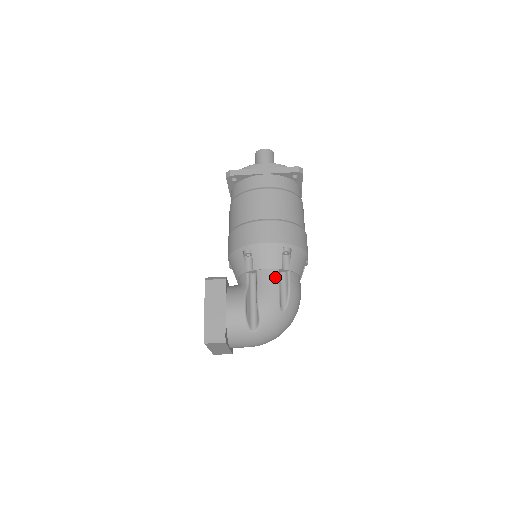
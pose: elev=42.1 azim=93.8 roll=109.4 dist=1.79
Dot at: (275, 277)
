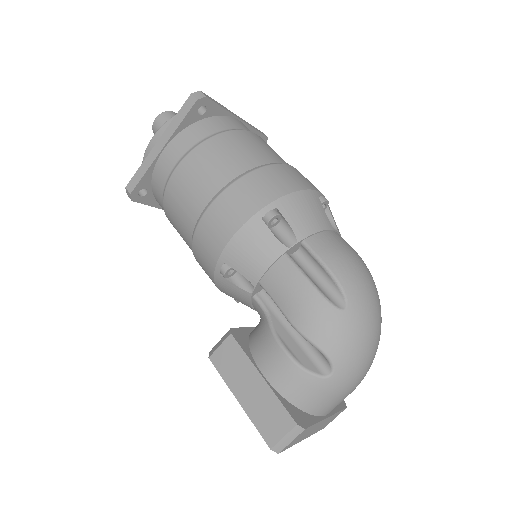
Dot at: (289, 270)
